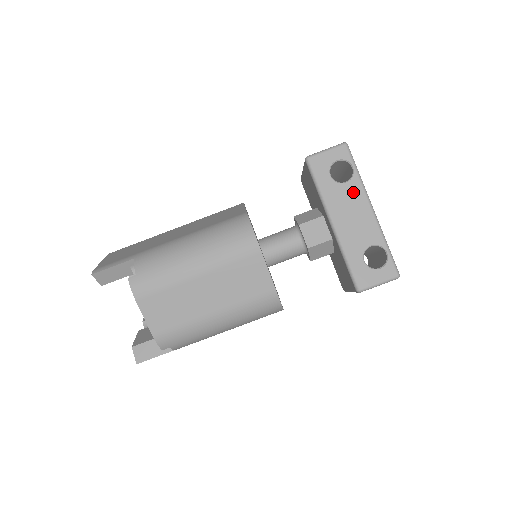
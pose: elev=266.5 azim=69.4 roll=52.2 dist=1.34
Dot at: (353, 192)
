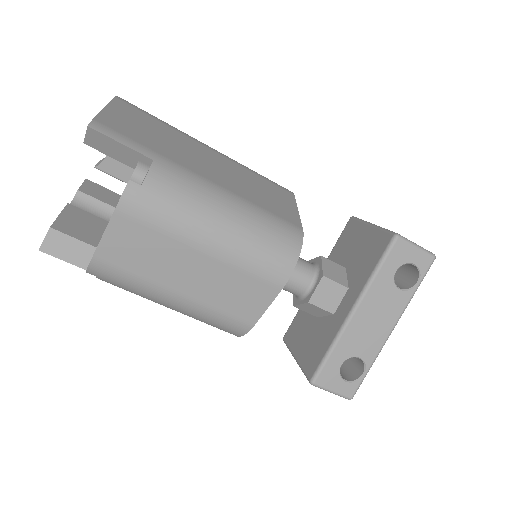
Dot at: (396, 303)
